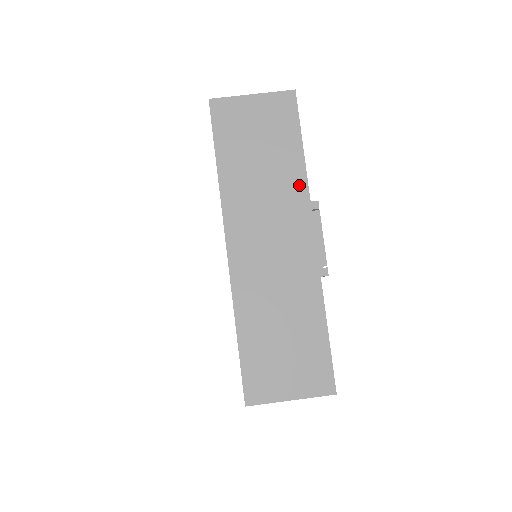
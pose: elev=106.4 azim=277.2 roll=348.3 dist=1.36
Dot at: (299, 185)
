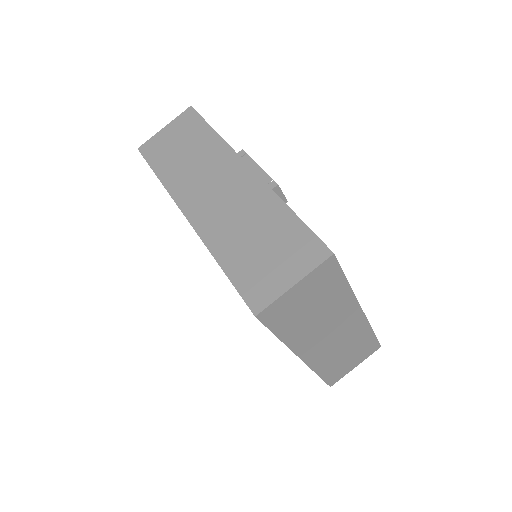
Dot at: (220, 147)
